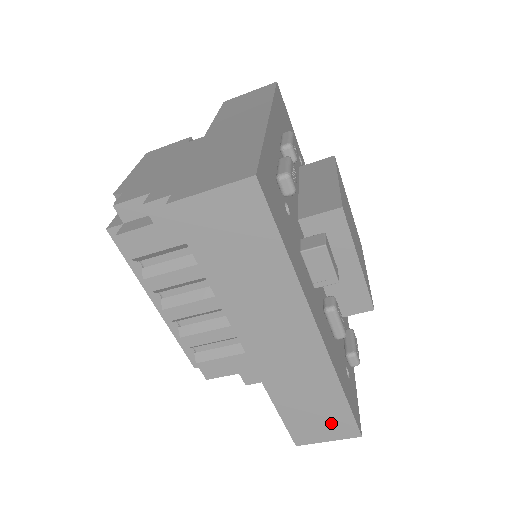
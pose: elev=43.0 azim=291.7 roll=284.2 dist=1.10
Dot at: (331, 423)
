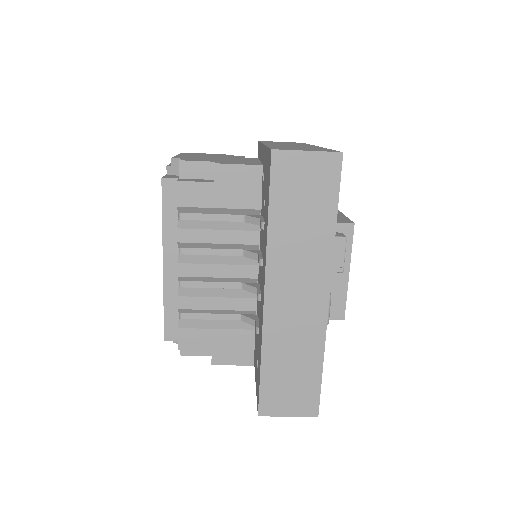
Dot at: (299, 395)
